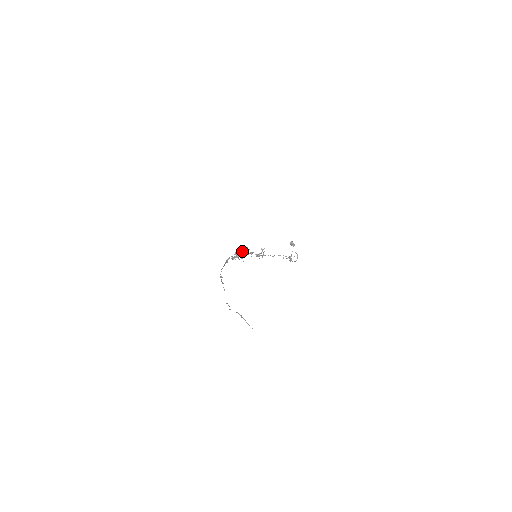
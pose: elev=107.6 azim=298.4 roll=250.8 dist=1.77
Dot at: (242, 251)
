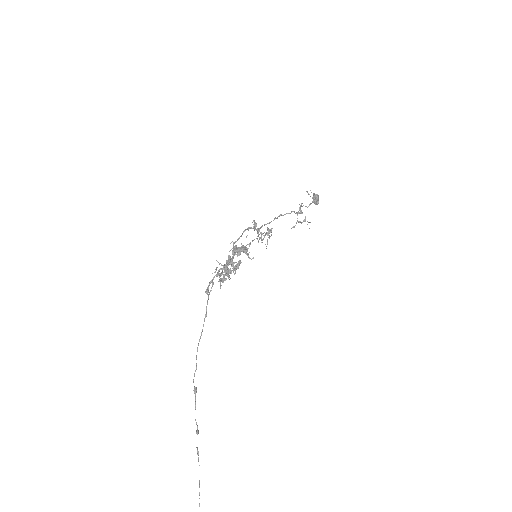
Dot at: (238, 268)
